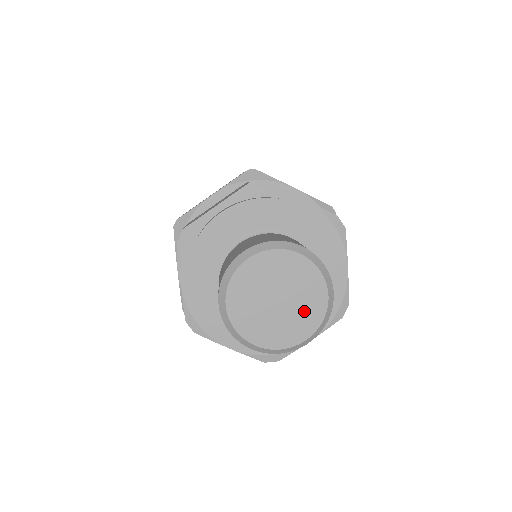
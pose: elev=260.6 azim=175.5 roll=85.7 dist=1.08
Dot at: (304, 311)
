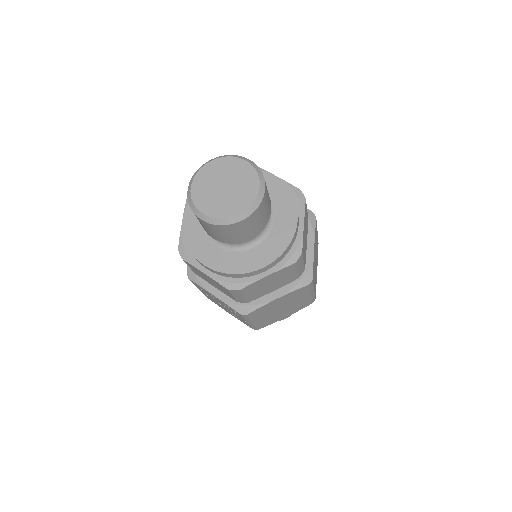
Dot at: (243, 177)
